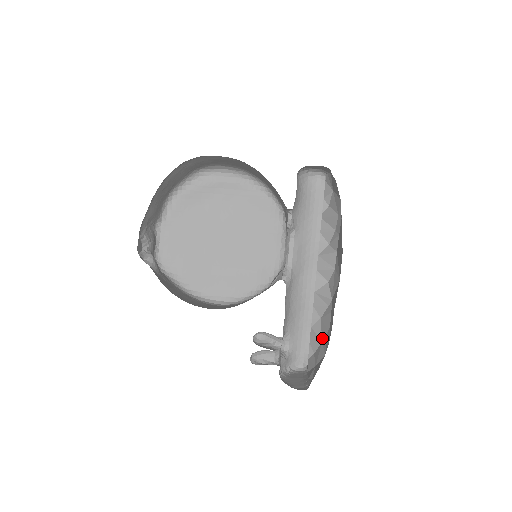
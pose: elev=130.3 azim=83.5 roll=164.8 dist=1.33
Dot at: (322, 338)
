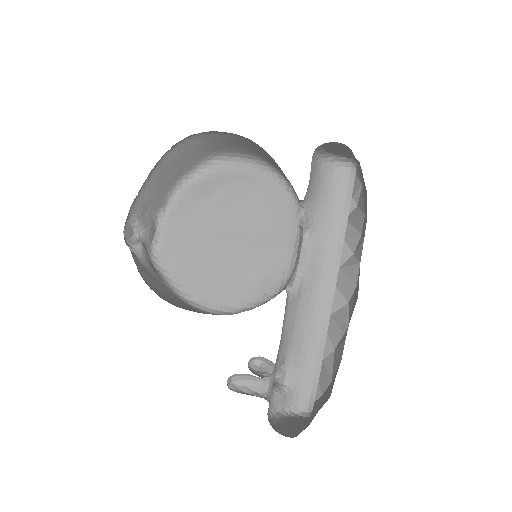
Dot at: (332, 375)
